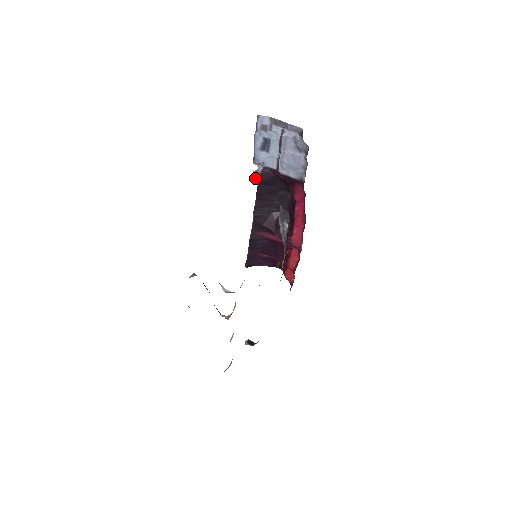
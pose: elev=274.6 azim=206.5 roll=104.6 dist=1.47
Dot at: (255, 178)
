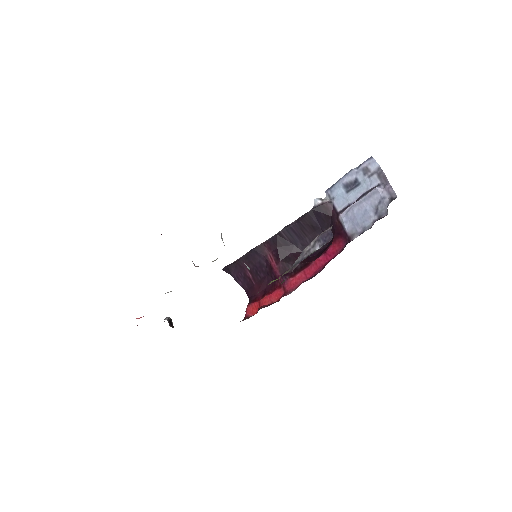
Dot at: (315, 203)
